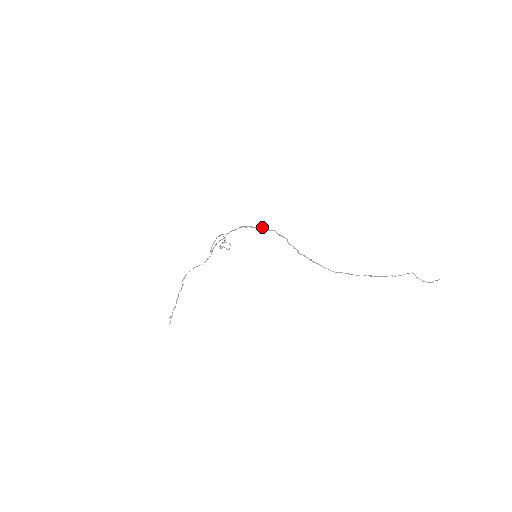
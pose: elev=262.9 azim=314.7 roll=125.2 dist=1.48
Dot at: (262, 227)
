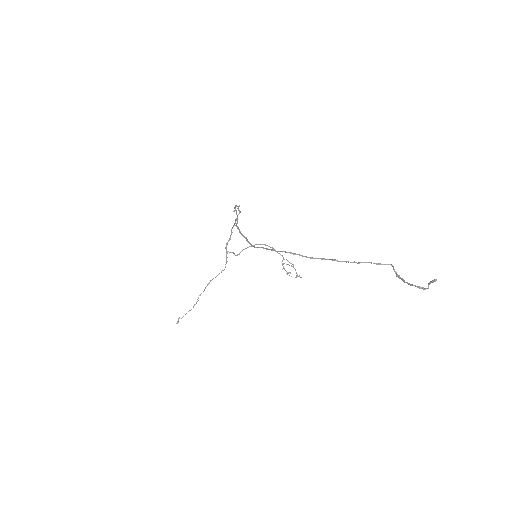
Dot at: (235, 205)
